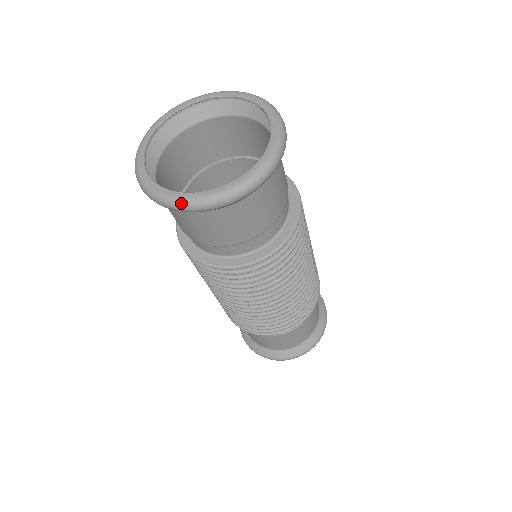
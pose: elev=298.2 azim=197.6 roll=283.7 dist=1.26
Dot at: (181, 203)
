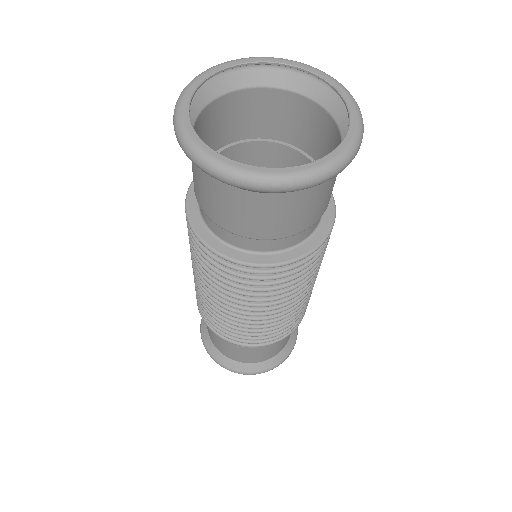
Dot at: (177, 124)
